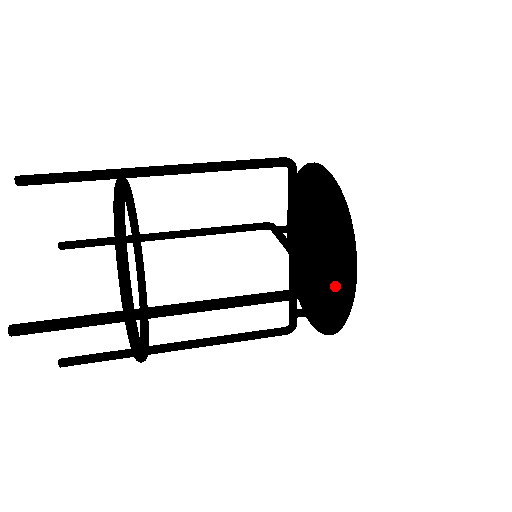
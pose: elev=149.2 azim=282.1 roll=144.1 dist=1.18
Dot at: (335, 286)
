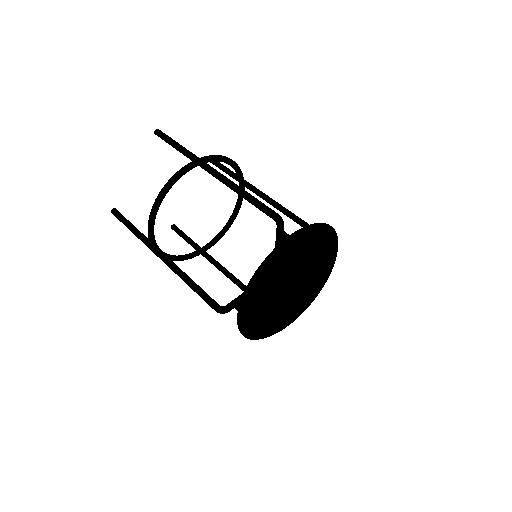
Dot at: occluded
